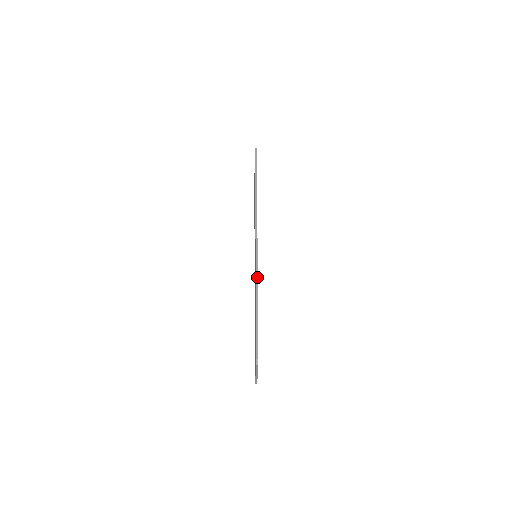
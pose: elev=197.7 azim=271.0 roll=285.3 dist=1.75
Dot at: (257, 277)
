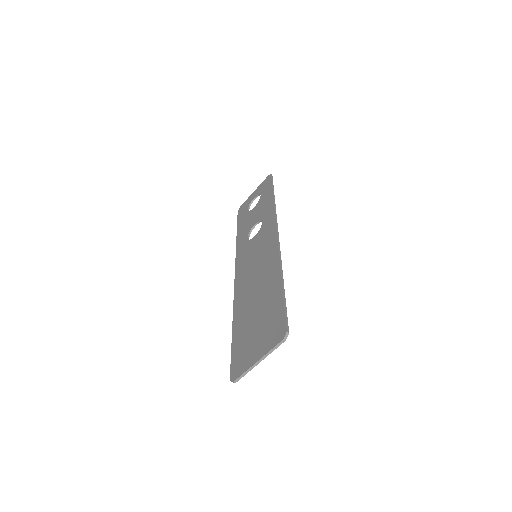
Dot at: (281, 262)
